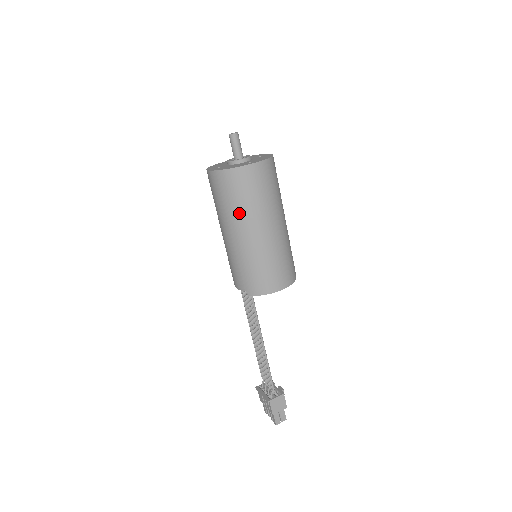
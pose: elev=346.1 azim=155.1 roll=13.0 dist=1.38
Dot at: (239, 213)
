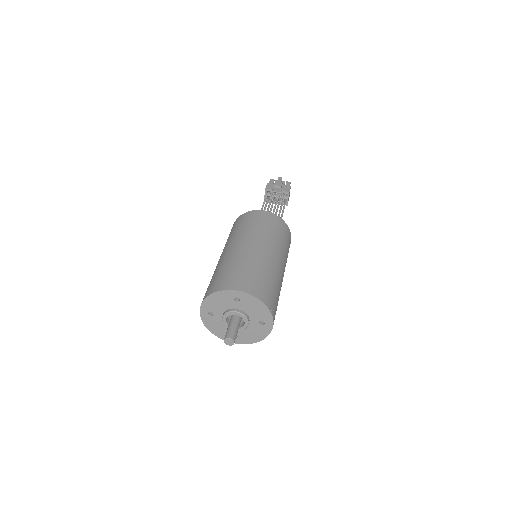
Dot at: occluded
